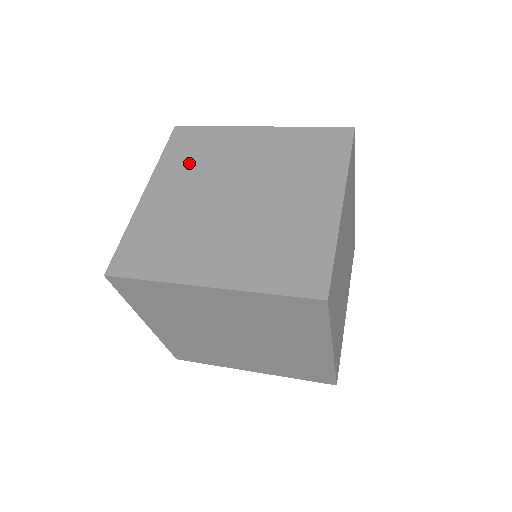
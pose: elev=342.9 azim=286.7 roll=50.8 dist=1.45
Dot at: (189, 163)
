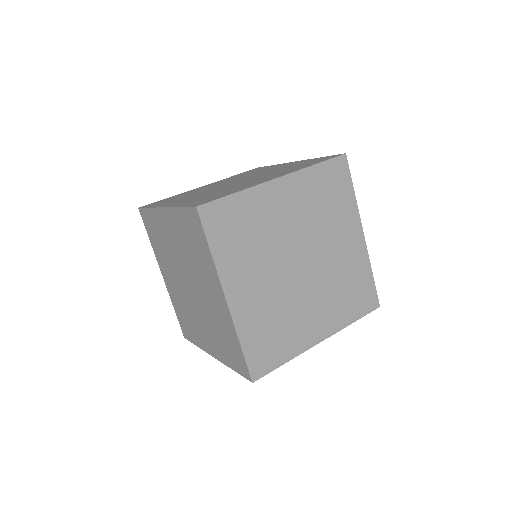
Dot at: (244, 249)
